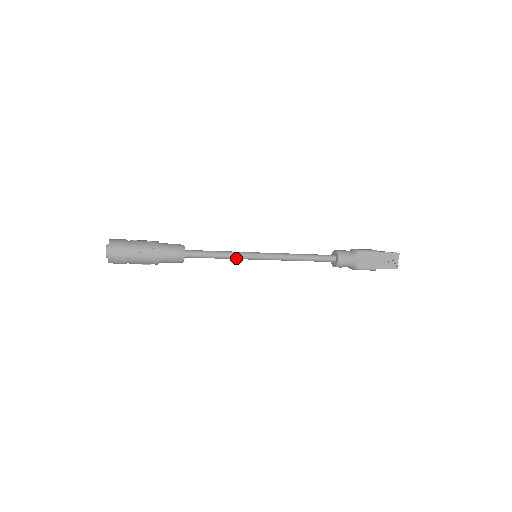
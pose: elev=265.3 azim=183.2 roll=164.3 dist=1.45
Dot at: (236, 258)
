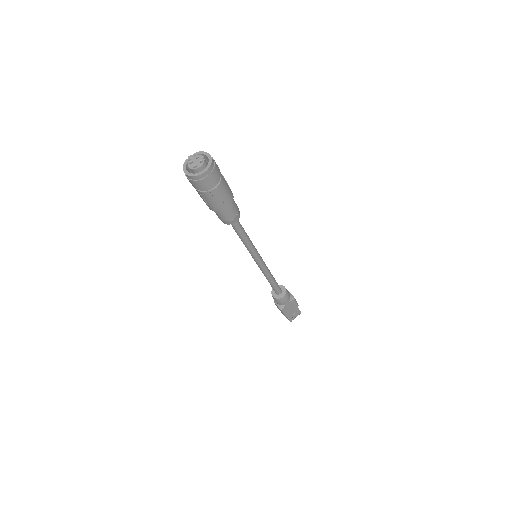
Dot at: (249, 249)
